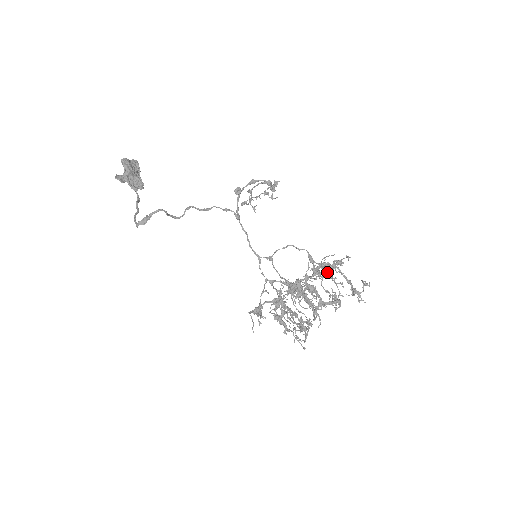
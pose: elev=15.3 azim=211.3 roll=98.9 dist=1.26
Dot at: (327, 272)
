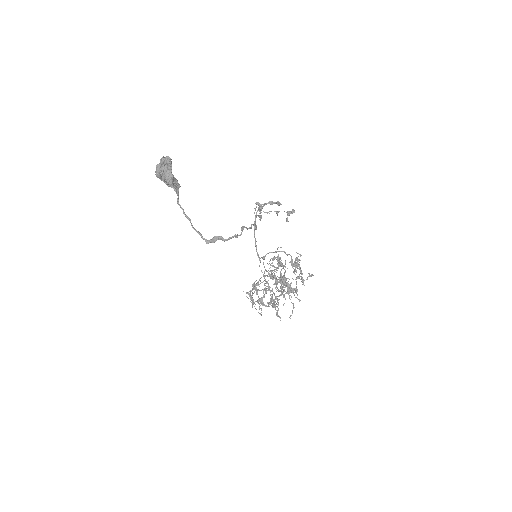
Dot at: occluded
